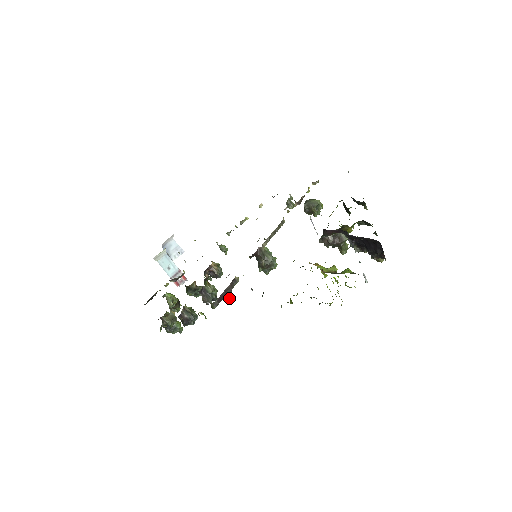
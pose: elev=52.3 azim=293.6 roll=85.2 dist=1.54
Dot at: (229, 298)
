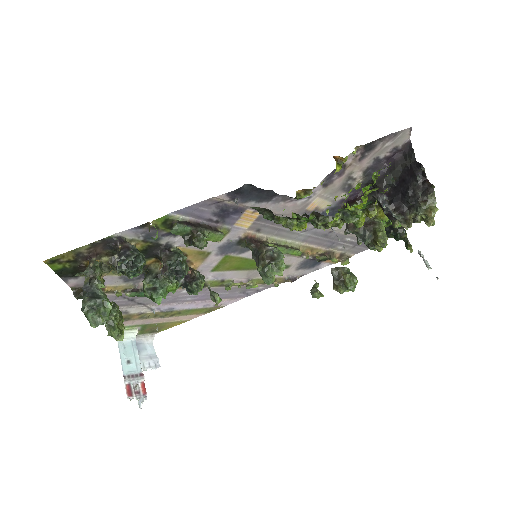
Dot at: (202, 234)
